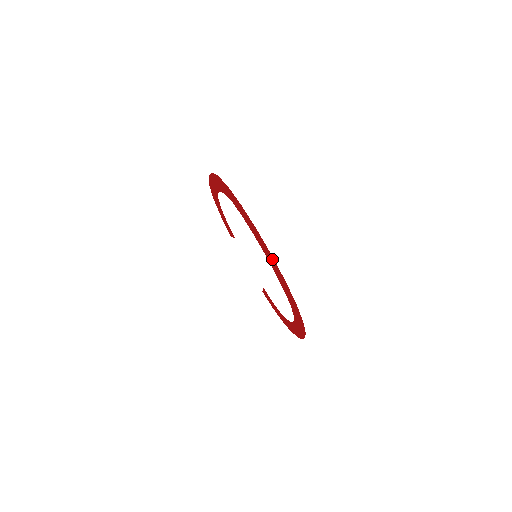
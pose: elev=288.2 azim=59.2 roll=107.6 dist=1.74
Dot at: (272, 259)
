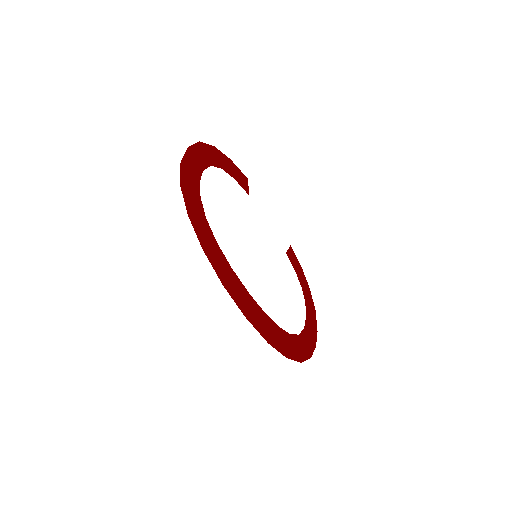
Dot at: (249, 315)
